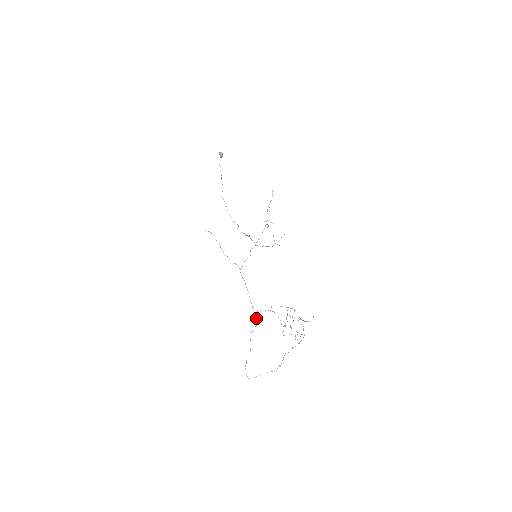
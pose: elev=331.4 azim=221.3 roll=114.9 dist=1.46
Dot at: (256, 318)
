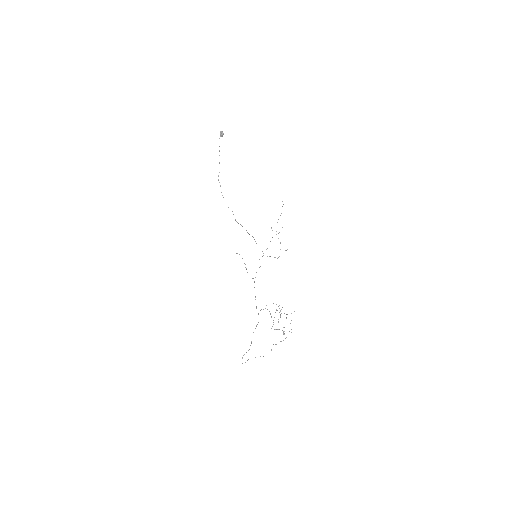
Dot at: occluded
